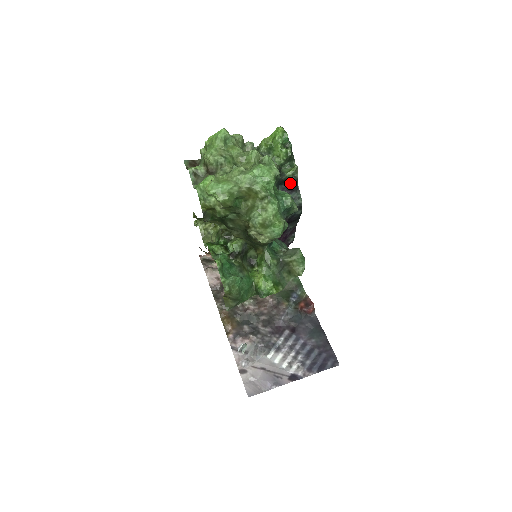
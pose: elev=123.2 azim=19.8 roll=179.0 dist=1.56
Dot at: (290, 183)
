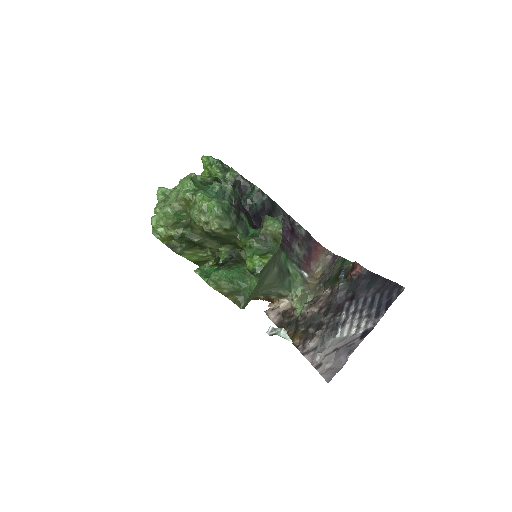
Dot at: (239, 184)
